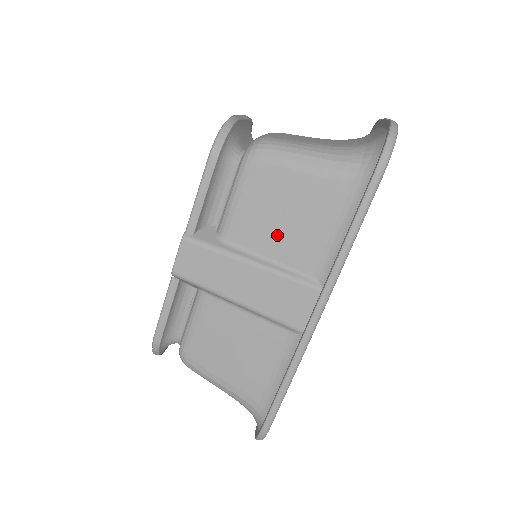
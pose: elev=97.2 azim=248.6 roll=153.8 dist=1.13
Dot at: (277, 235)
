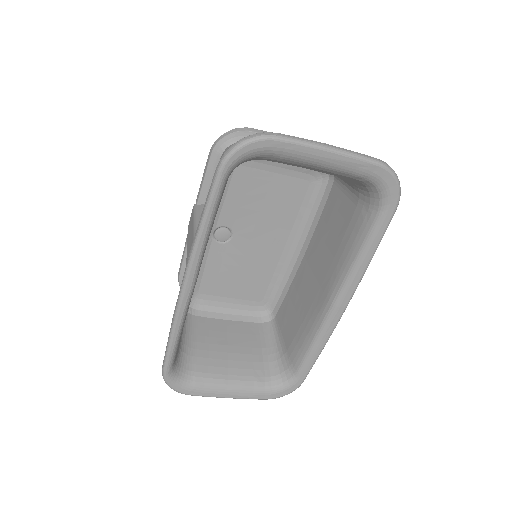
Dot at: occluded
